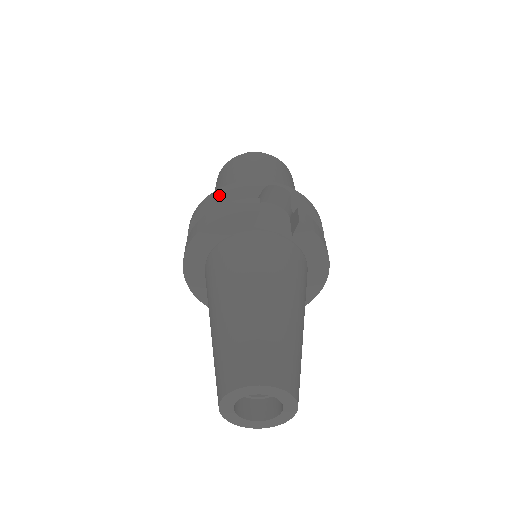
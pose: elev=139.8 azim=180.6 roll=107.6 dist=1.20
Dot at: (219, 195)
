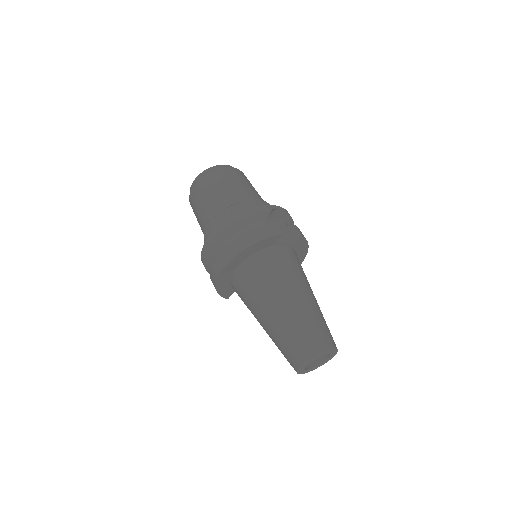
Dot at: (241, 220)
